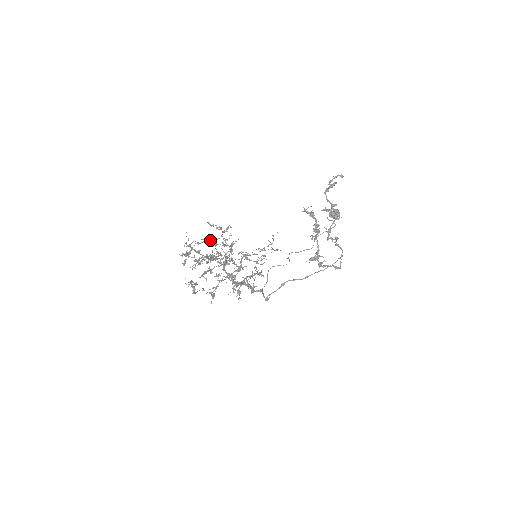
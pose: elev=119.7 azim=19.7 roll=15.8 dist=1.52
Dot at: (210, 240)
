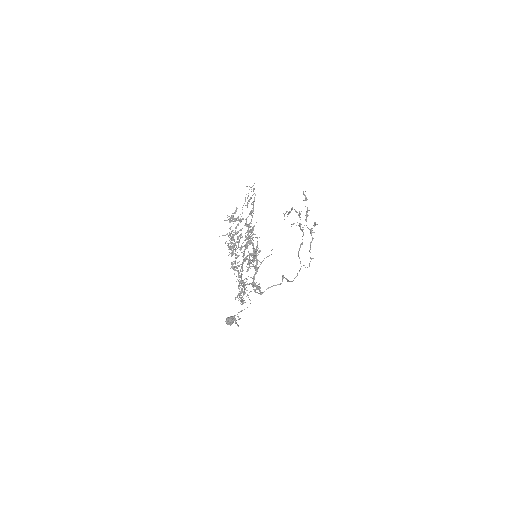
Dot at: occluded
